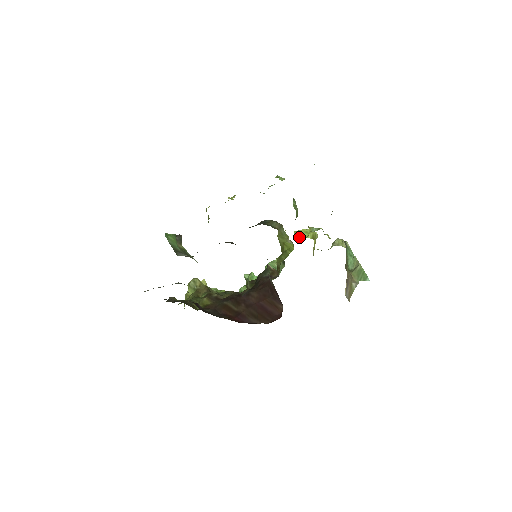
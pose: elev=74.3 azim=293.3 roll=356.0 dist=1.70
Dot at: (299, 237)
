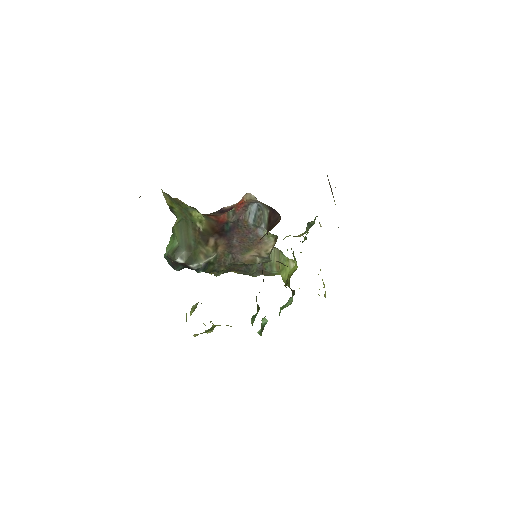
Dot at: occluded
